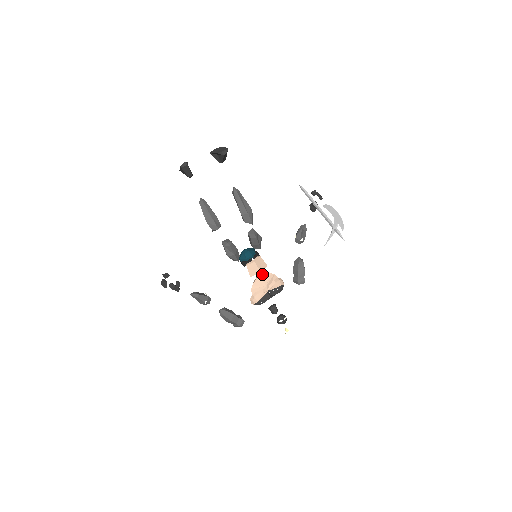
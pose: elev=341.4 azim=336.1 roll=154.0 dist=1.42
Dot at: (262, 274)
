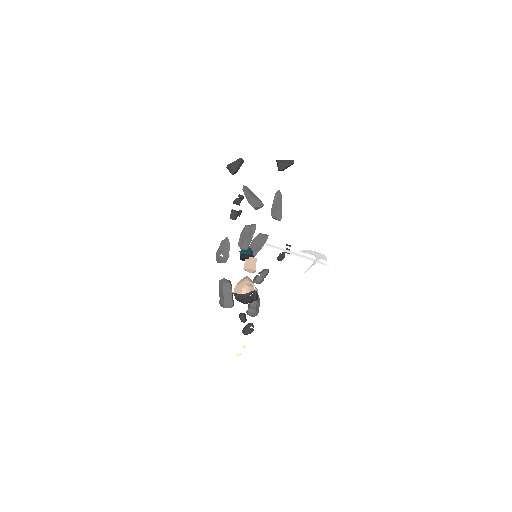
Dot at: occluded
